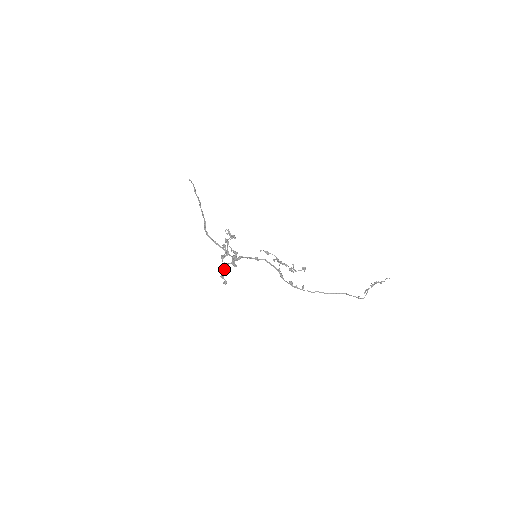
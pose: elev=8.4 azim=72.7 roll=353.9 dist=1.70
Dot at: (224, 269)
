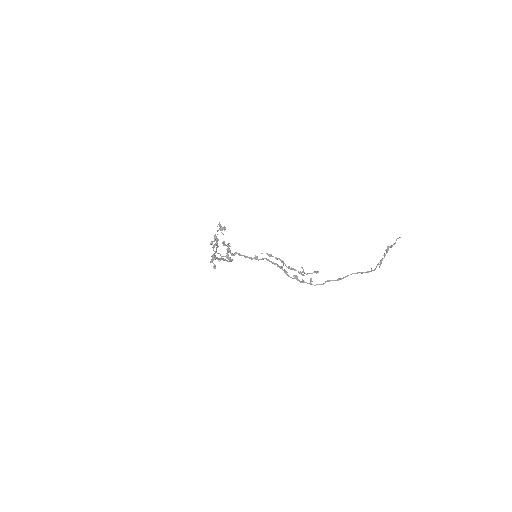
Dot at: (215, 258)
